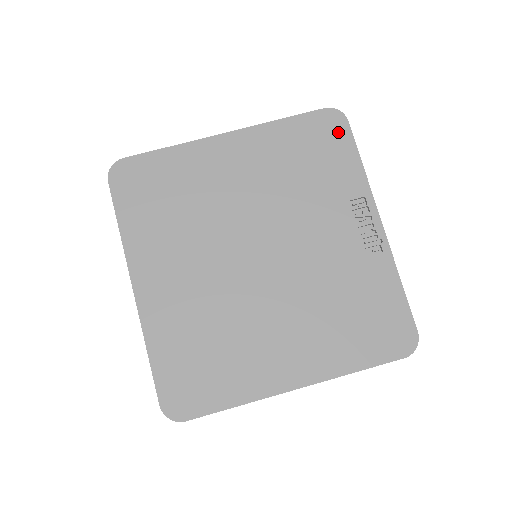
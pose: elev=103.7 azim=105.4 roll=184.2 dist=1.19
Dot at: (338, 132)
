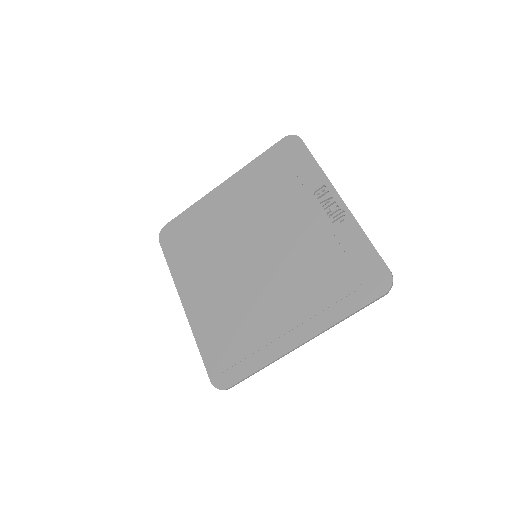
Dot at: (295, 149)
